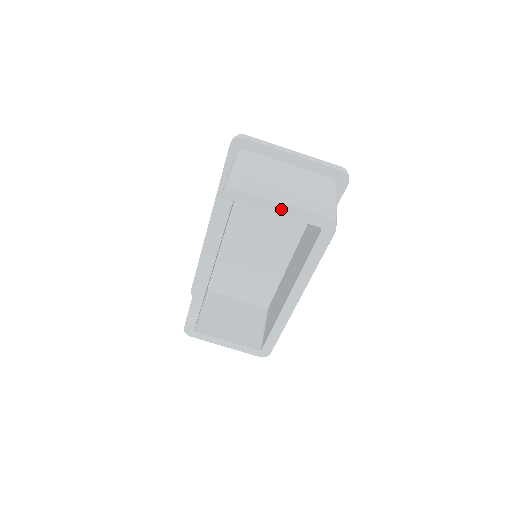
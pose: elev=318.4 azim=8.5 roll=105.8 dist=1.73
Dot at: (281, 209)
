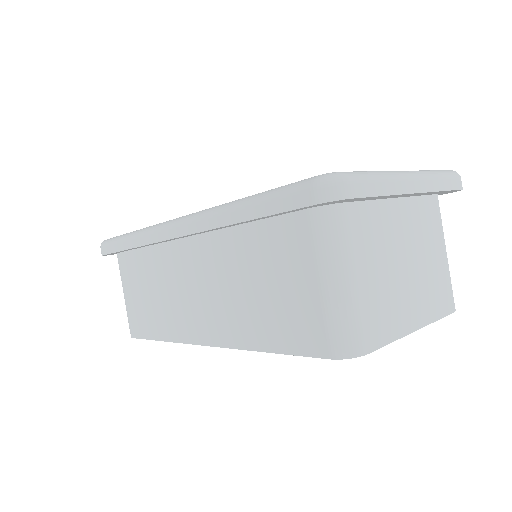
Dot at: occluded
